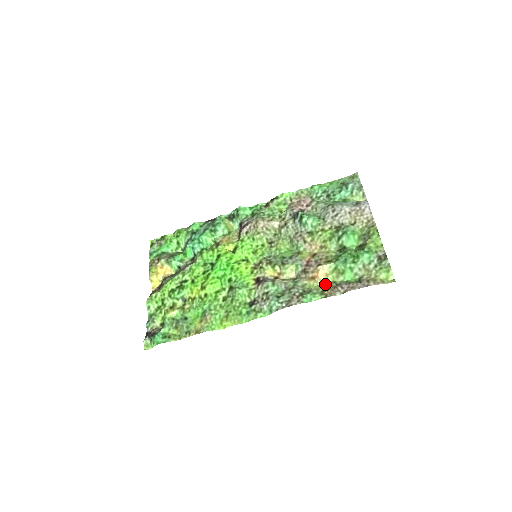
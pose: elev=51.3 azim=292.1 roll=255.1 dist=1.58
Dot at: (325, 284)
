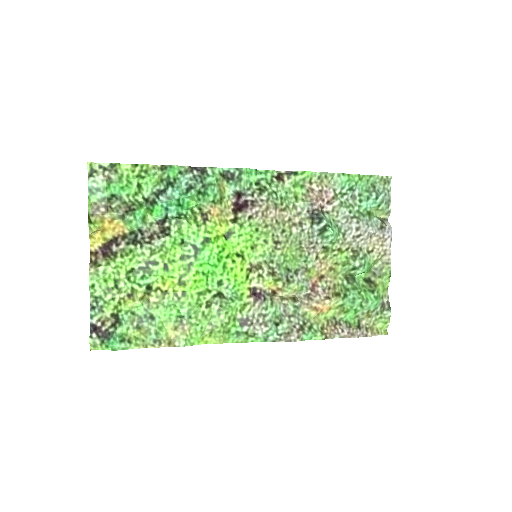
Dot at: (325, 318)
